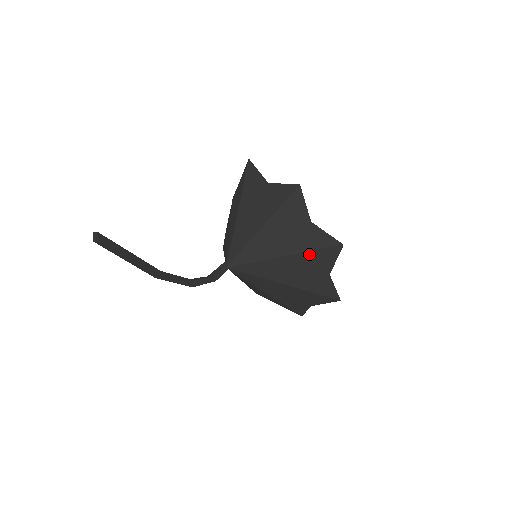
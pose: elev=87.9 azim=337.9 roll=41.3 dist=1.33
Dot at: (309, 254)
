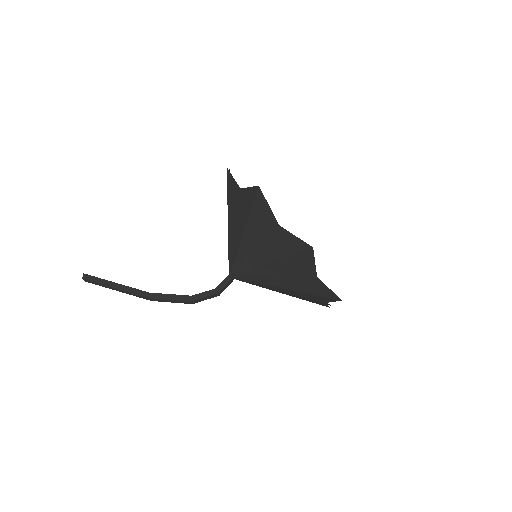
Dot at: (251, 218)
